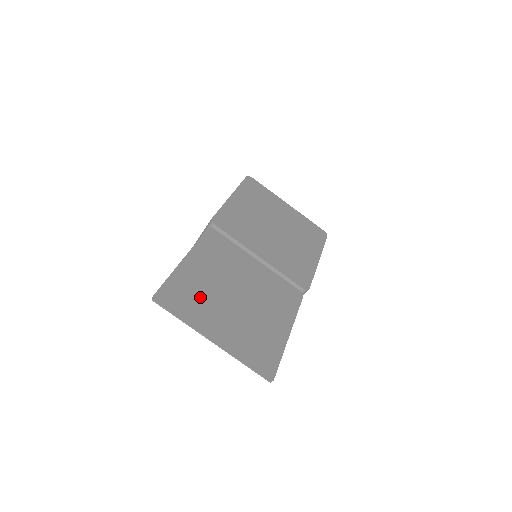
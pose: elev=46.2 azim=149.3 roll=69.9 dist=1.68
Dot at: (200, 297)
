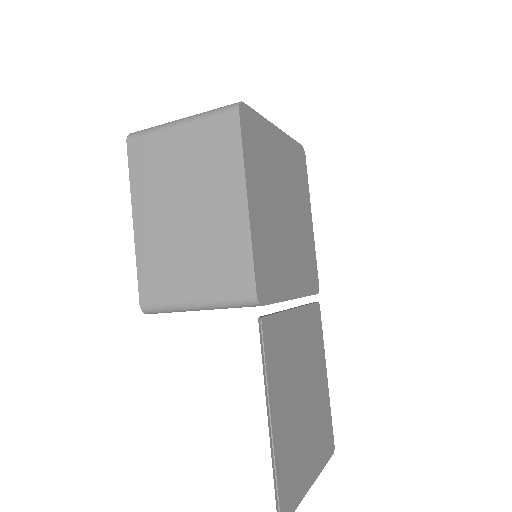
Dot at: (295, 452)
